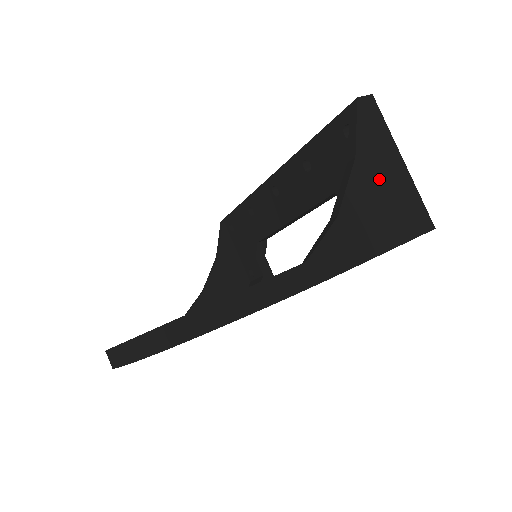
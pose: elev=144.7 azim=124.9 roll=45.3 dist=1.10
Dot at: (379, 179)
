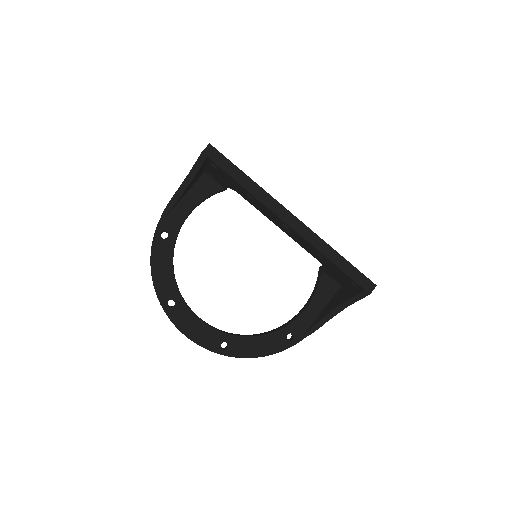
Dot at: occluded
